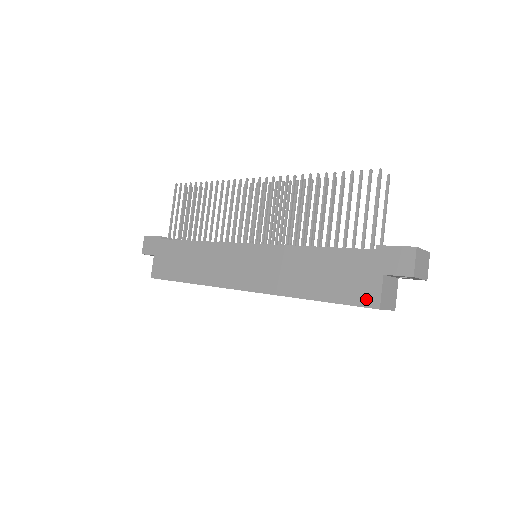
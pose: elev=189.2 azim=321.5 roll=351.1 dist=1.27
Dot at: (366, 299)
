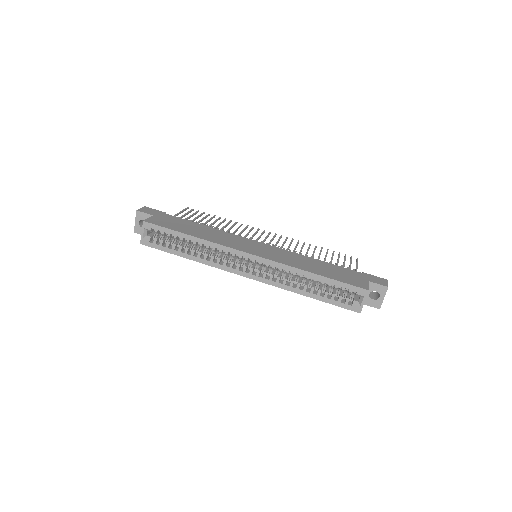
Dot at: (359, 285)
